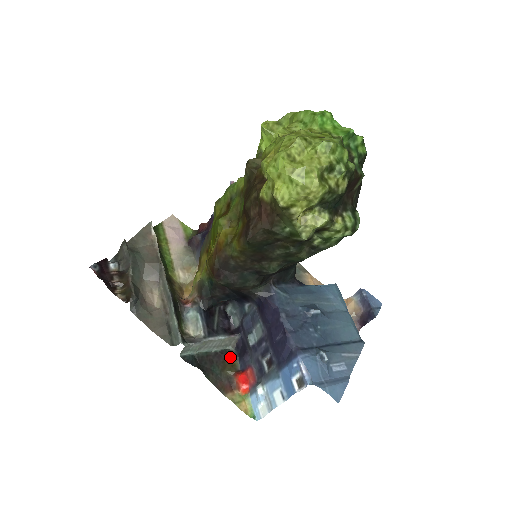
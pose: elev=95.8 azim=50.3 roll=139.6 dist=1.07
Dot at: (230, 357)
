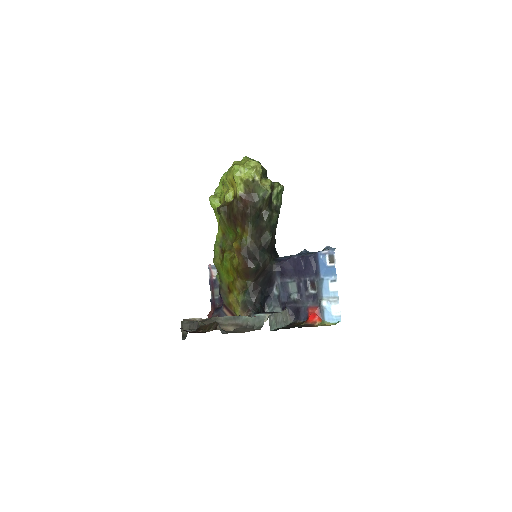
Dot at: (295, 324)
